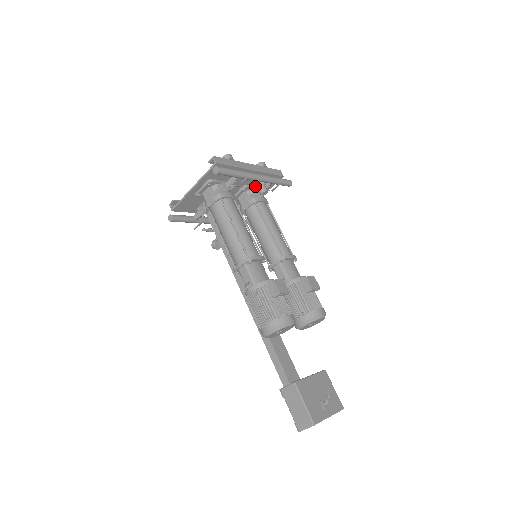
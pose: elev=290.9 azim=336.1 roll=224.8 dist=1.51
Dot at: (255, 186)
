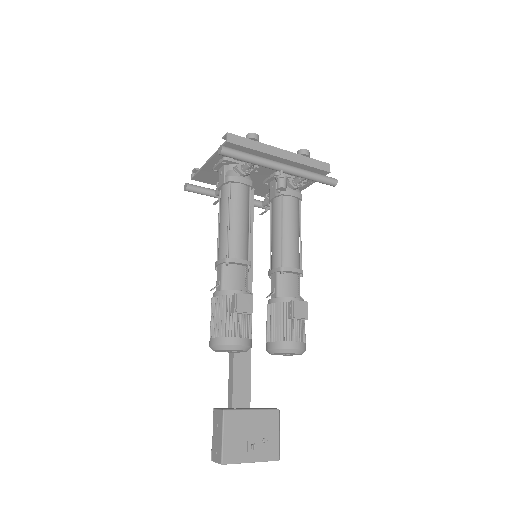
Dot at: (291, 175)
